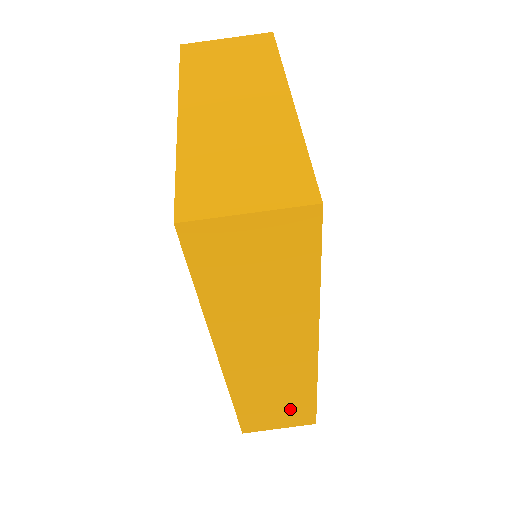
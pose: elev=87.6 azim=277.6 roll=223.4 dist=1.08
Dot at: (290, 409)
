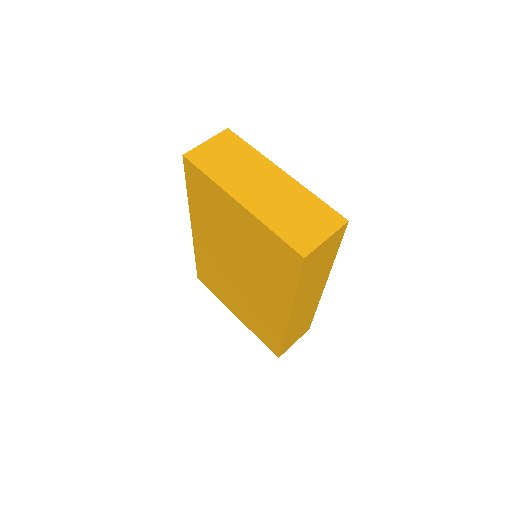
Dot at: (303, 327)
